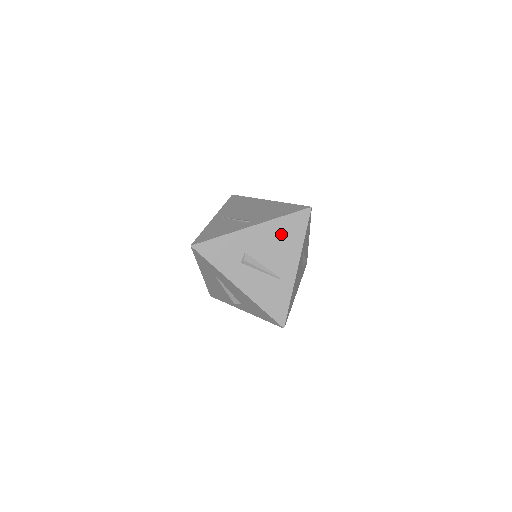
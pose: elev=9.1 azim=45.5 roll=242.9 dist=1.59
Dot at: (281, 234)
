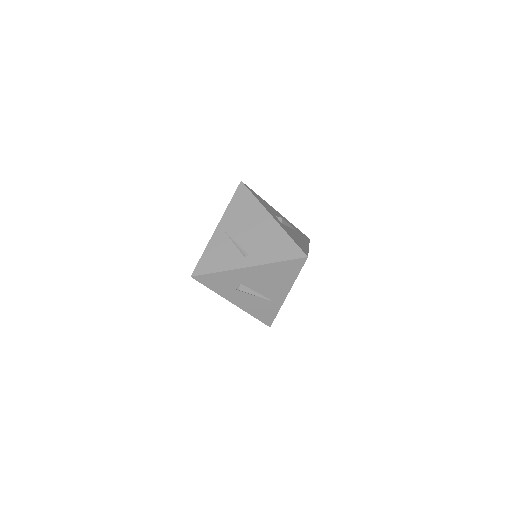
Dot at: (275, 274)
